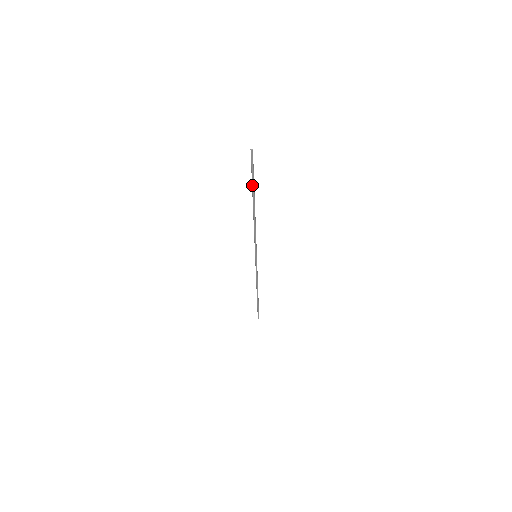
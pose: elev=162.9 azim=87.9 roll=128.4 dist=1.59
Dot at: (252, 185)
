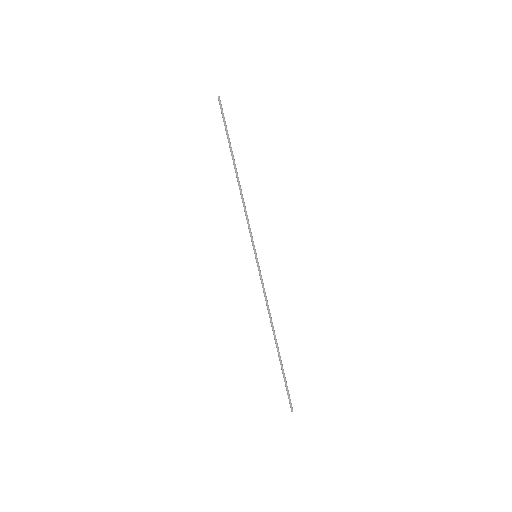
Dot at: (228, 139)
